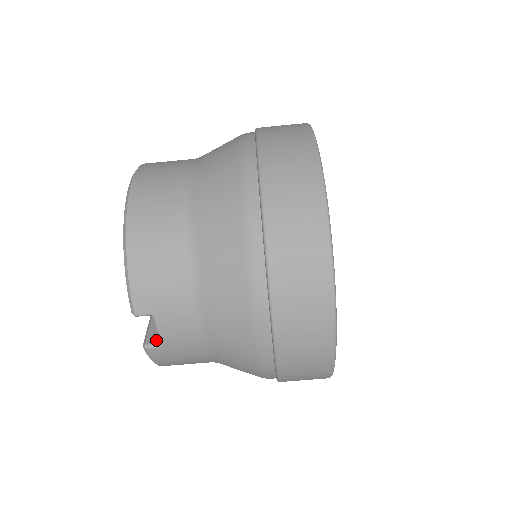
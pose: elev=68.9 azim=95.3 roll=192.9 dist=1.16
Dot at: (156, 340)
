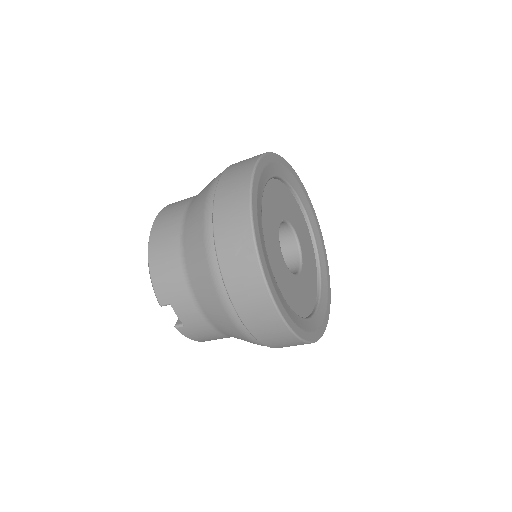
Dot at: (181, 322)
